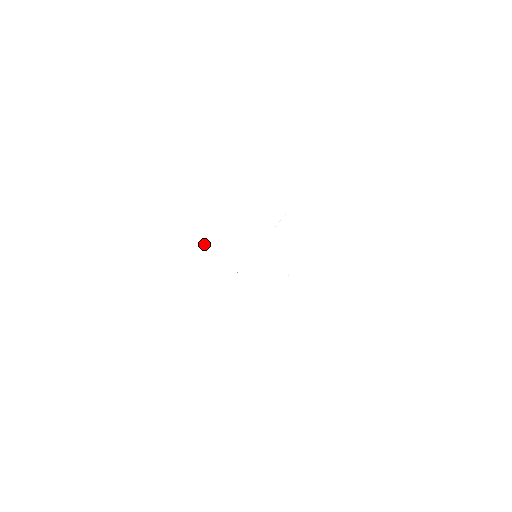
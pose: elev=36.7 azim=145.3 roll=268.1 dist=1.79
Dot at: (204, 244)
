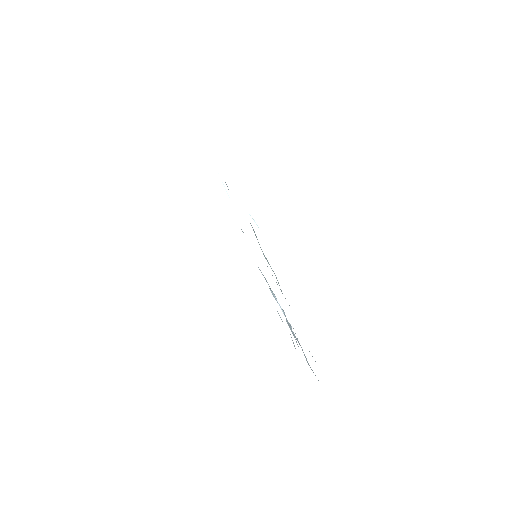
Dot at: (251, 313)
